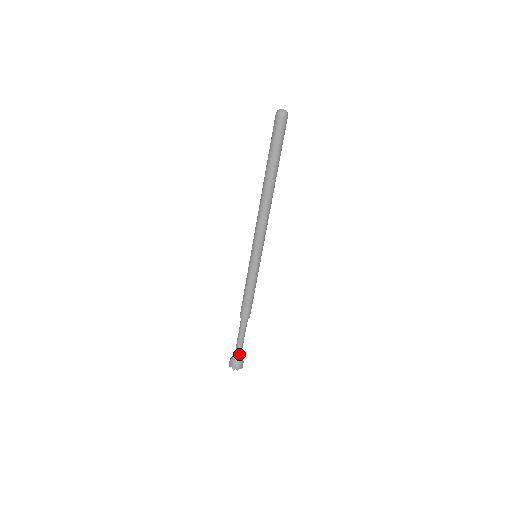
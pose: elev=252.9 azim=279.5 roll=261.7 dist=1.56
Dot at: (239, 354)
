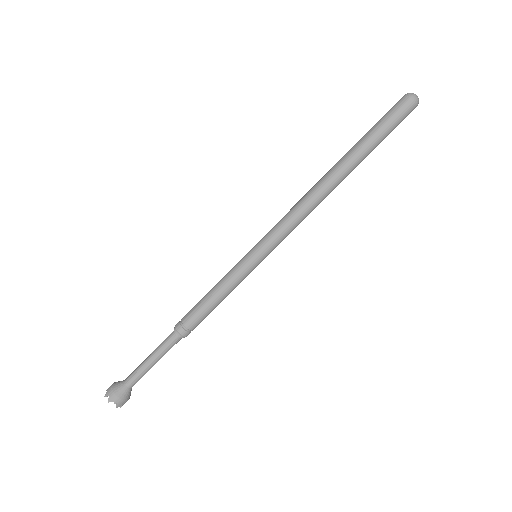
Dot at: occluded
